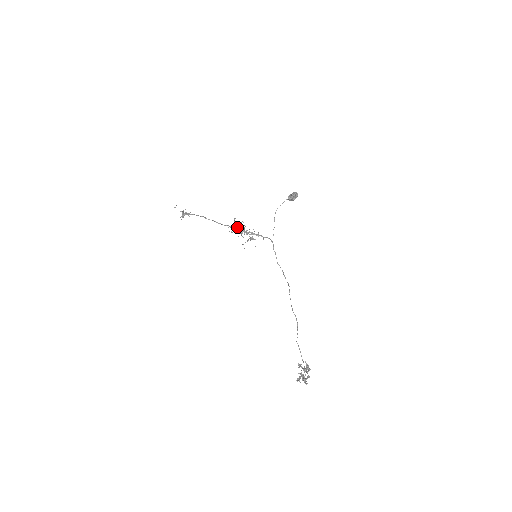
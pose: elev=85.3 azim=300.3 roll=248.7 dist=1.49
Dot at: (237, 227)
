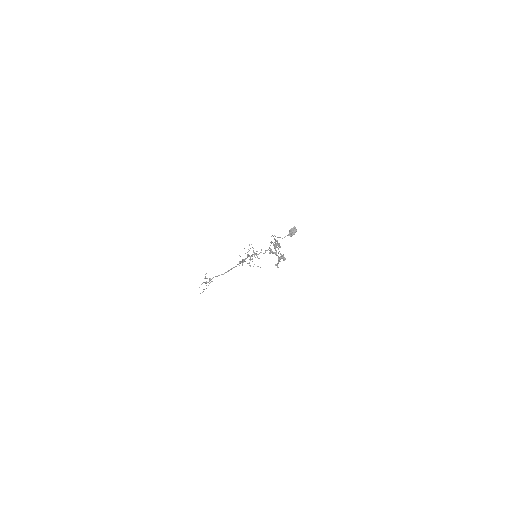
Dot at: occluded
